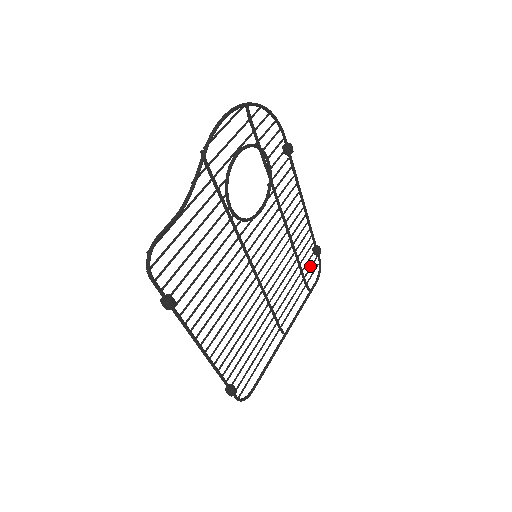
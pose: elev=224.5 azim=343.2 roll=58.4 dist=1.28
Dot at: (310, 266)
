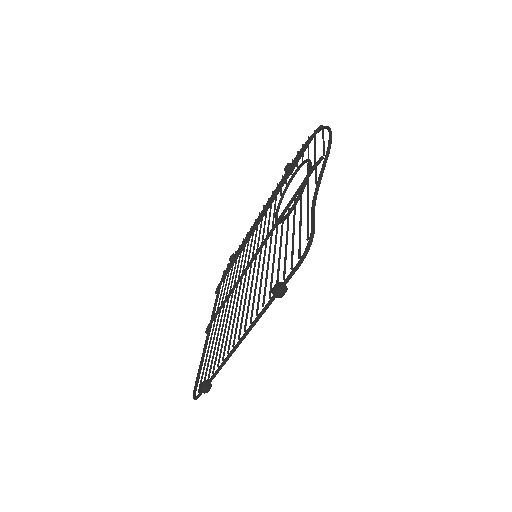
Dot at: (226, 271)
